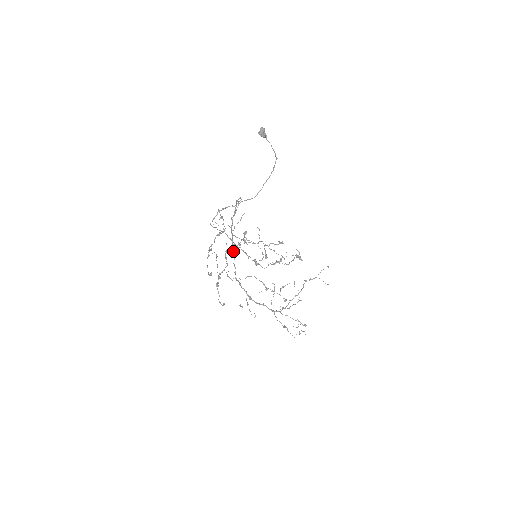
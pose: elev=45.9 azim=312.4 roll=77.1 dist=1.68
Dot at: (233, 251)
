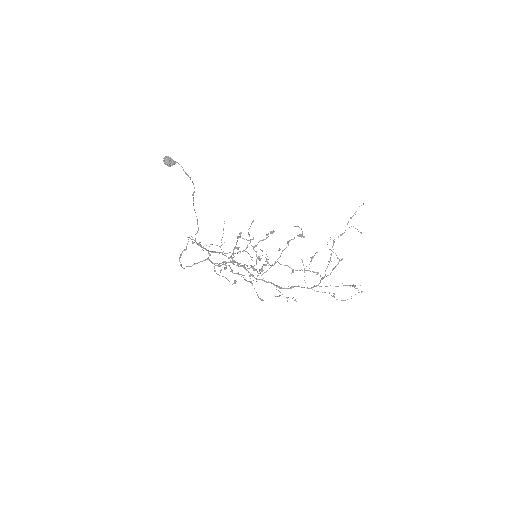
Dot at: (233, 262)
